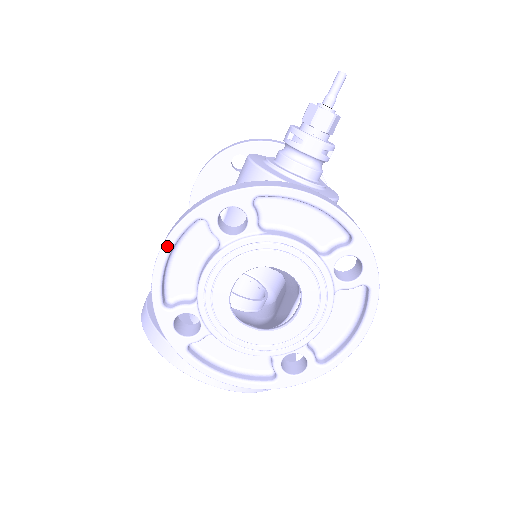
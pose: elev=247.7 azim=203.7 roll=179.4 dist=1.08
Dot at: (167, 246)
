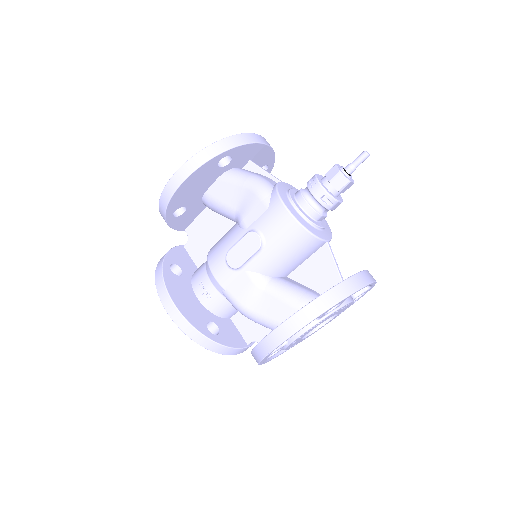
Dot at: occluded
